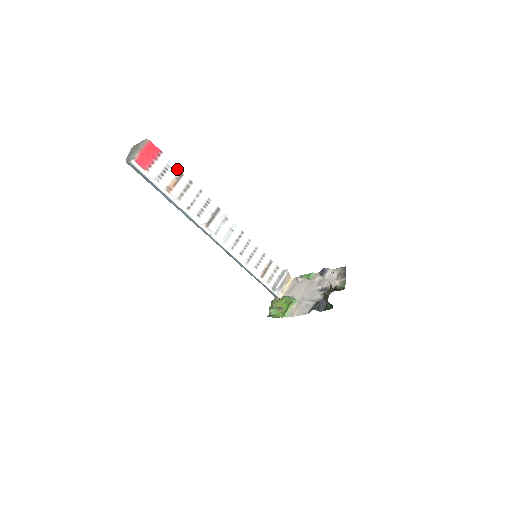
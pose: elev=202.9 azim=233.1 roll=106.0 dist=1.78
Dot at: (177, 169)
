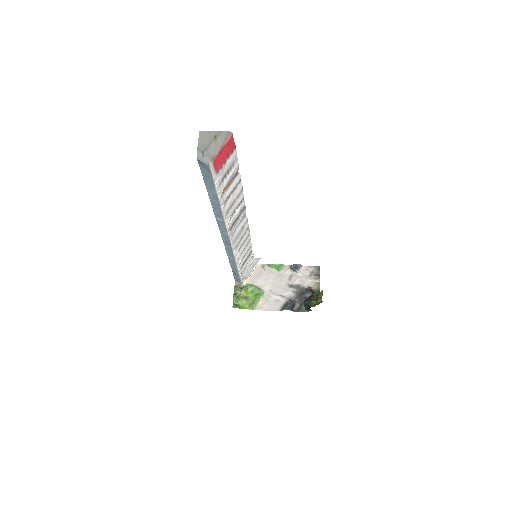
Dot at: (237, 167)
